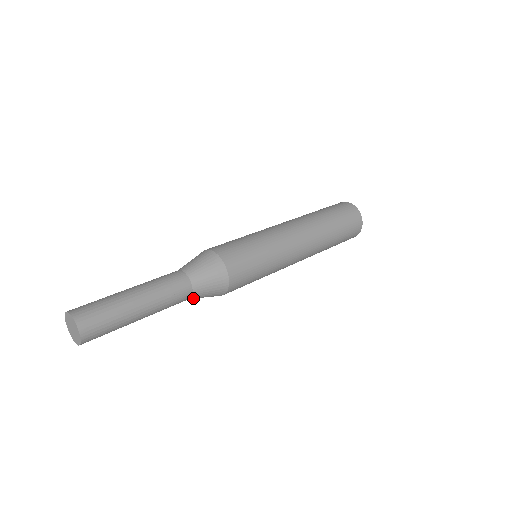
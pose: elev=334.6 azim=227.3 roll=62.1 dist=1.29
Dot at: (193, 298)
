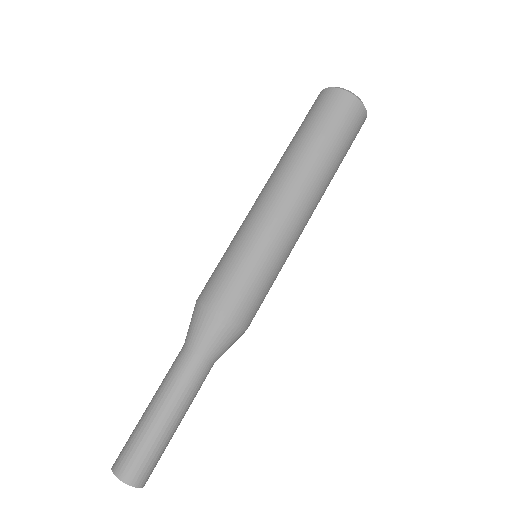
Dot at: (218, 358)
